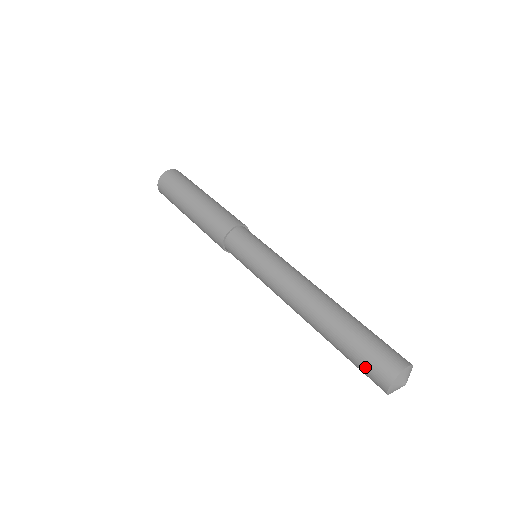
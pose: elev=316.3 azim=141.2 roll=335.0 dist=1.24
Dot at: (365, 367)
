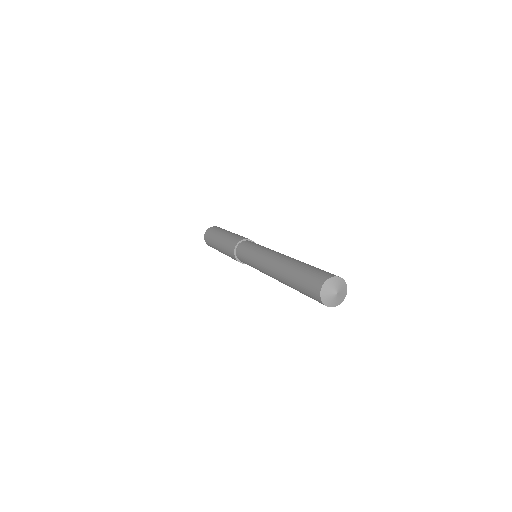
Dot at: (311, 276)
